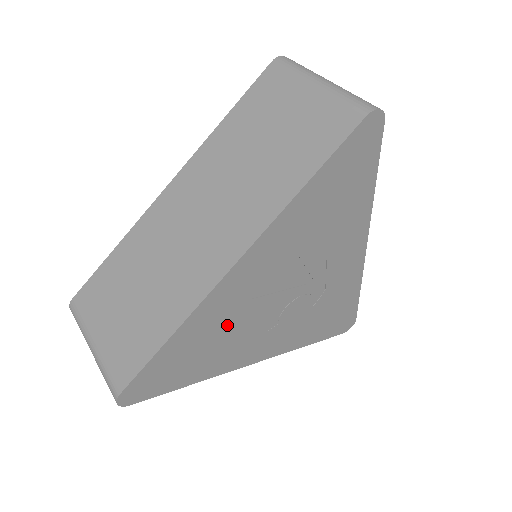
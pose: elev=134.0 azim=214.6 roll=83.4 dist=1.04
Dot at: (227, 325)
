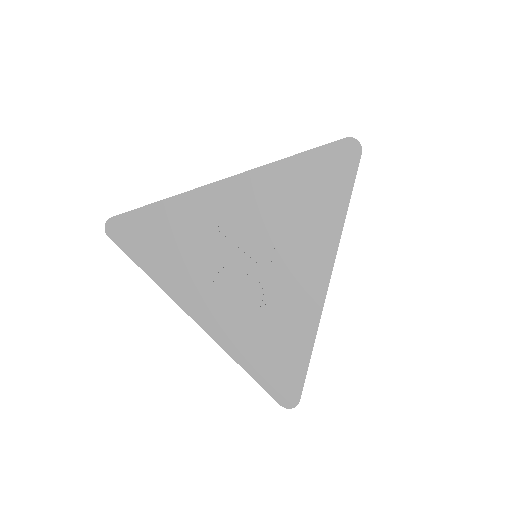
Dot at: (192, 236)
